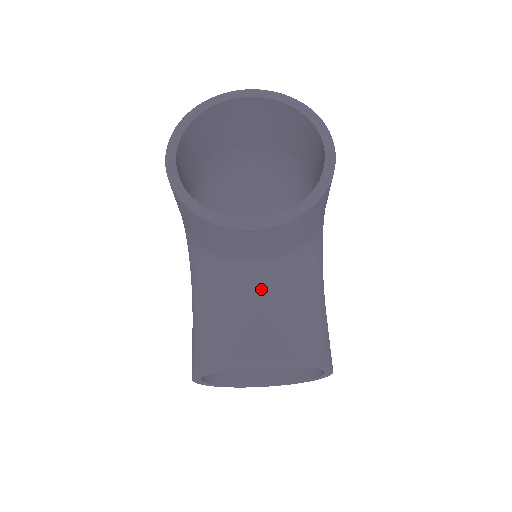
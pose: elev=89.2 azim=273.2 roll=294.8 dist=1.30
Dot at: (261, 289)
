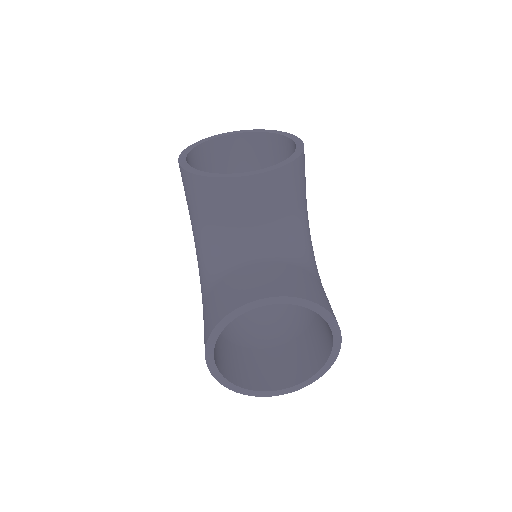
Dot at: (261, 255)
